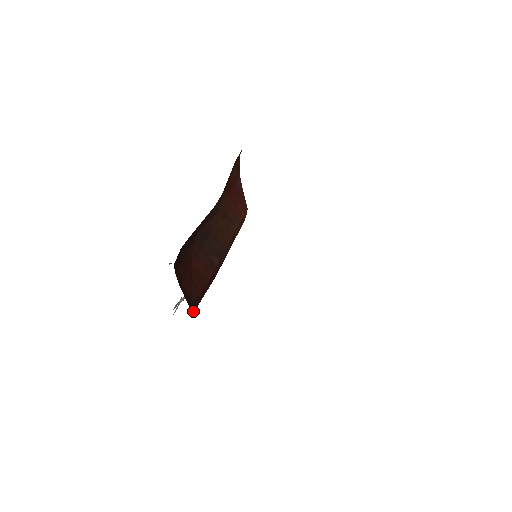
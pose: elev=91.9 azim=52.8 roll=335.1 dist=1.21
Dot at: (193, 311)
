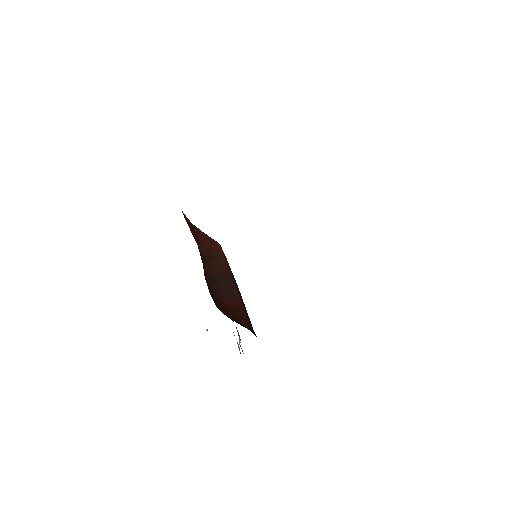
Dot at: occluded
